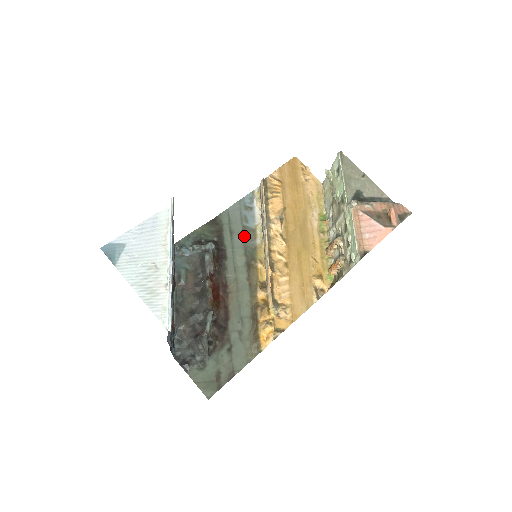
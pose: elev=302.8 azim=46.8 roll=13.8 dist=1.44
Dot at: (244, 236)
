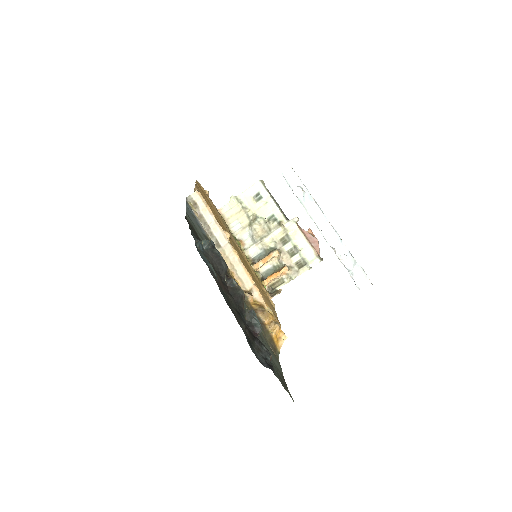
Dot at: occluded
